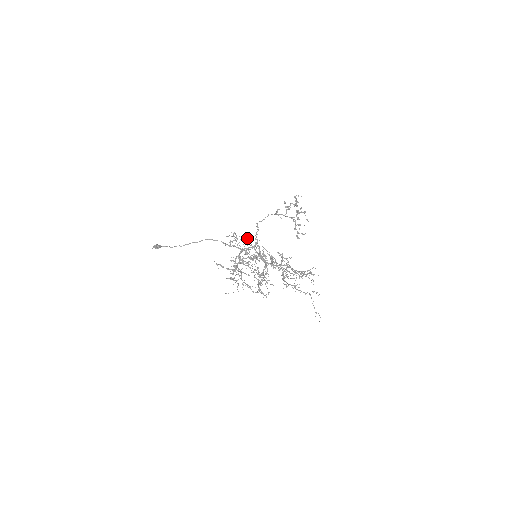
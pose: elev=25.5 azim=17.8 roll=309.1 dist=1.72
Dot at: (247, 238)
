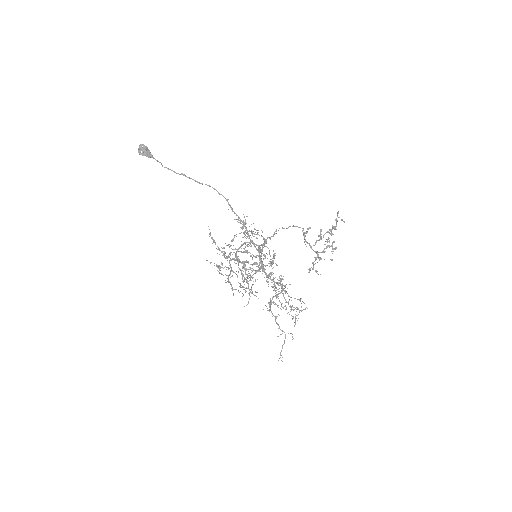
Dot at: occluded
